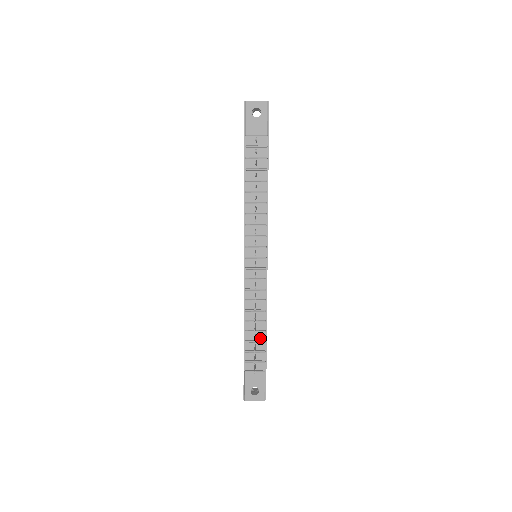
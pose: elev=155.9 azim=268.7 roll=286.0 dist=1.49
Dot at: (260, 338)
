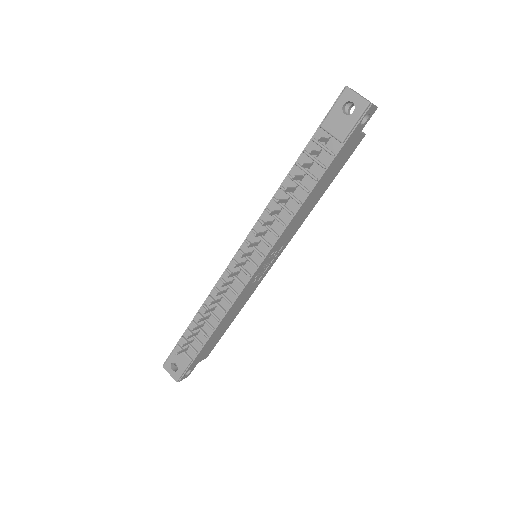
Dot at: (206, 330)
